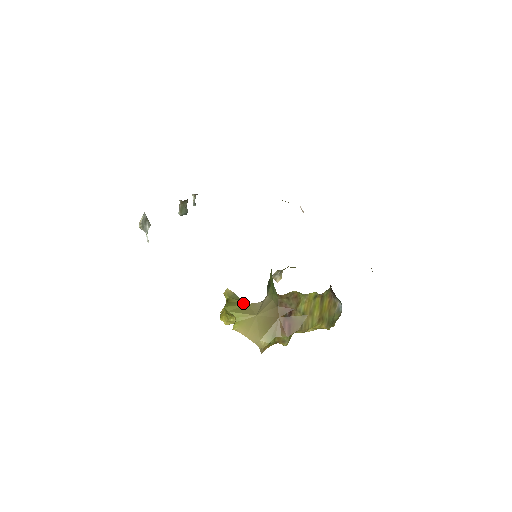
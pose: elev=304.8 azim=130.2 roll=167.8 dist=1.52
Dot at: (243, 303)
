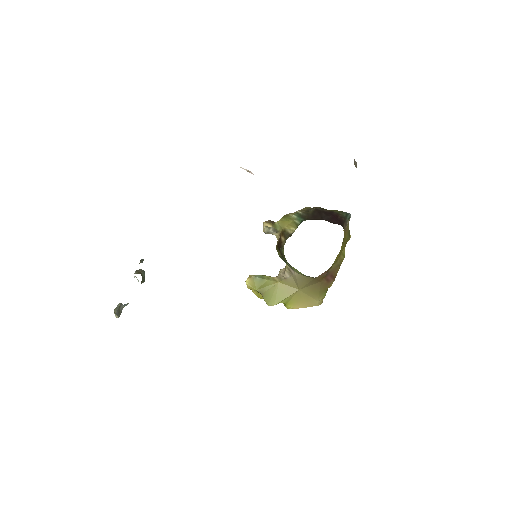
Dot at: (275, 285)
